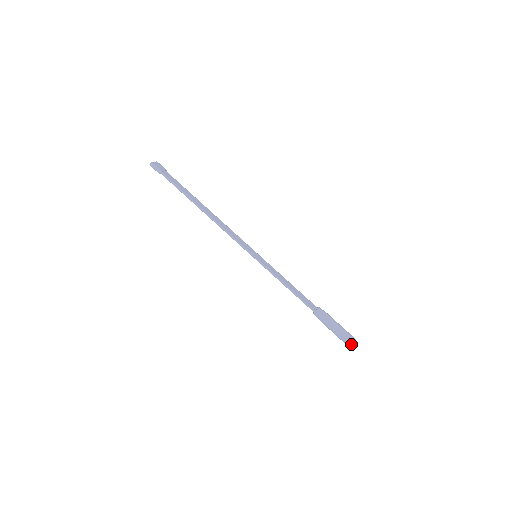
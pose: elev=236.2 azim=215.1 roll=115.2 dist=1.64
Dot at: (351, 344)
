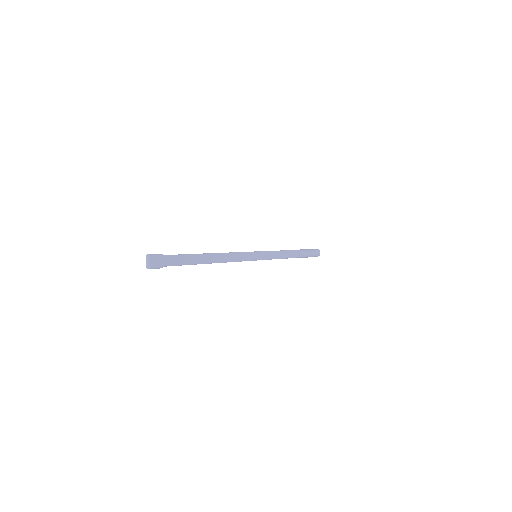
Dot at: occluded
